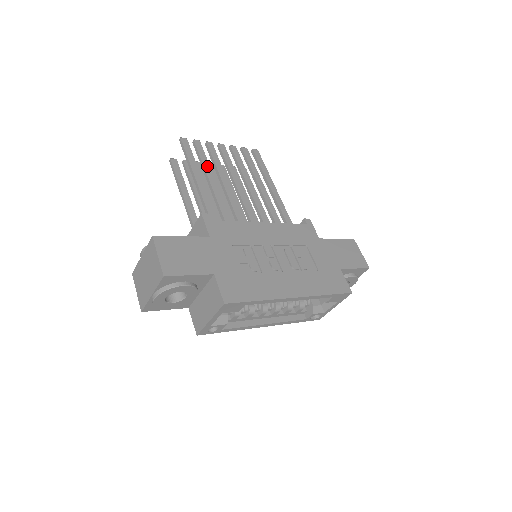
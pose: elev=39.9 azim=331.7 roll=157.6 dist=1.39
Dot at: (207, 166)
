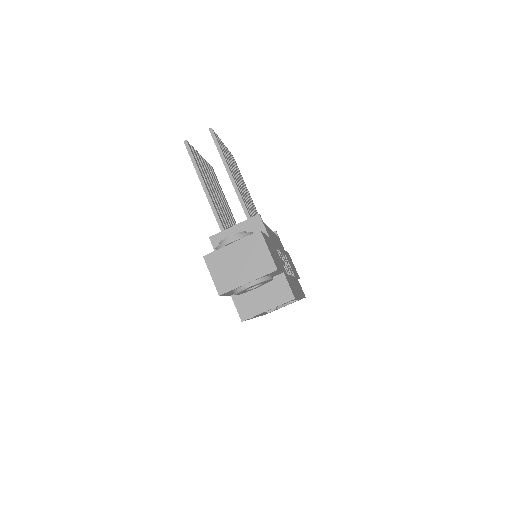
Dot at: occluded
